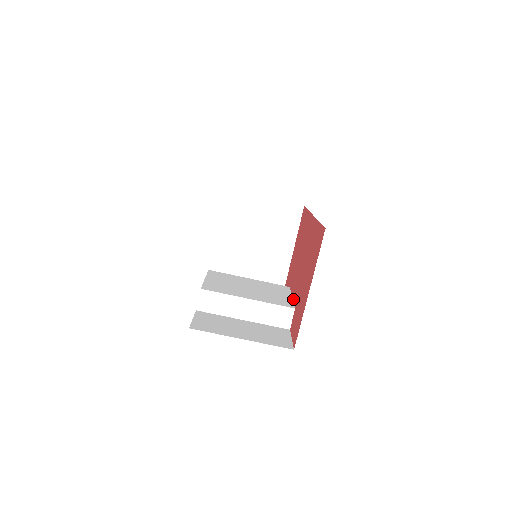
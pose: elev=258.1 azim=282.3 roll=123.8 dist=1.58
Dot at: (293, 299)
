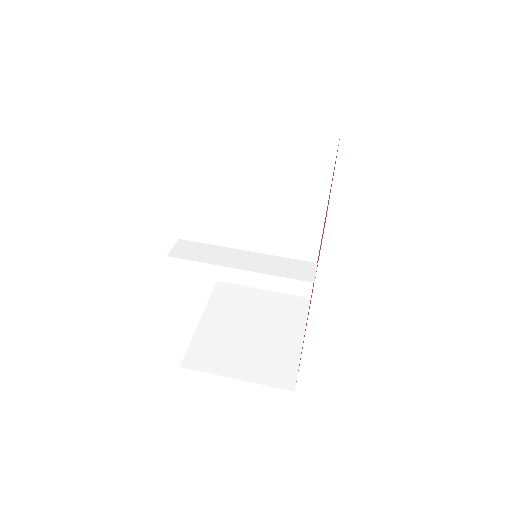
Dot at: occluded
